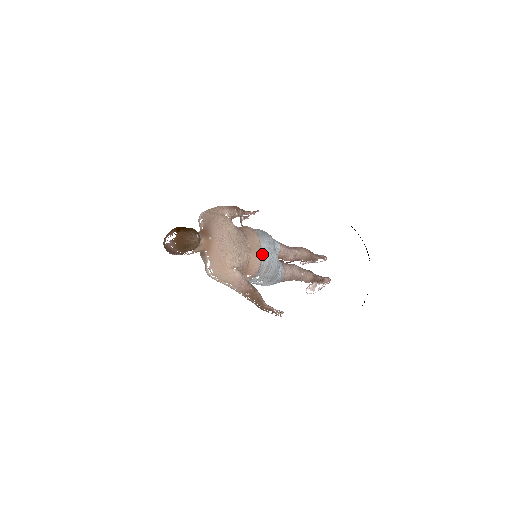
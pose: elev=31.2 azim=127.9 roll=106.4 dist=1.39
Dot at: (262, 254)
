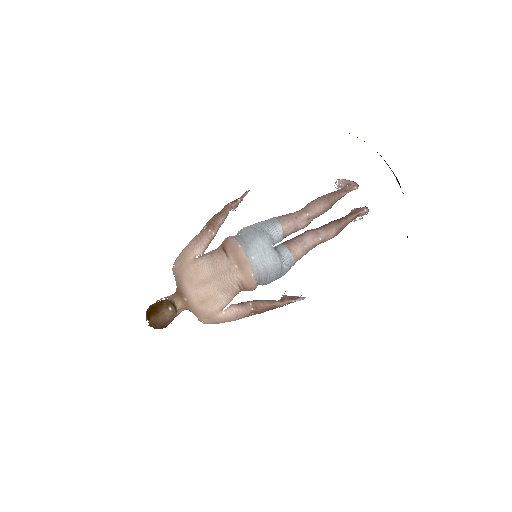
Dot at: (253, 269)
